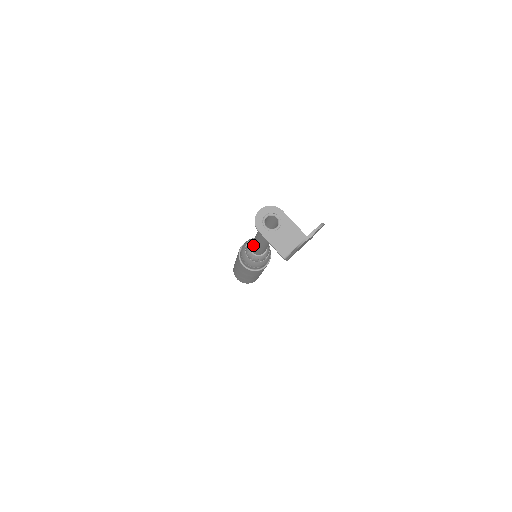
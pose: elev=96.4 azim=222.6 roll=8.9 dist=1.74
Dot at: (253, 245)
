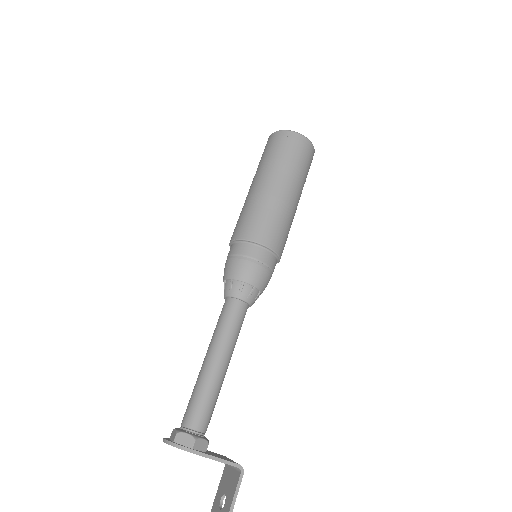
Dot at: occluded
